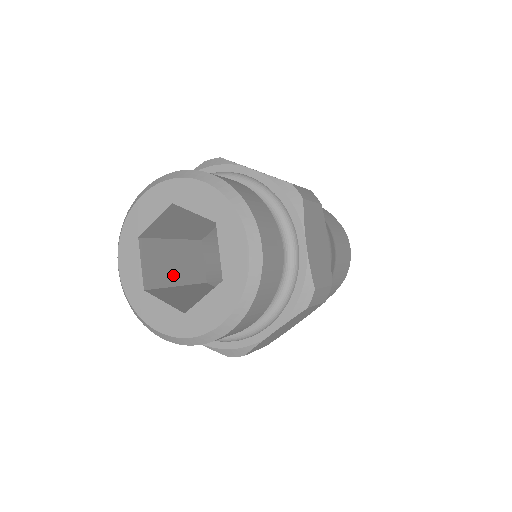
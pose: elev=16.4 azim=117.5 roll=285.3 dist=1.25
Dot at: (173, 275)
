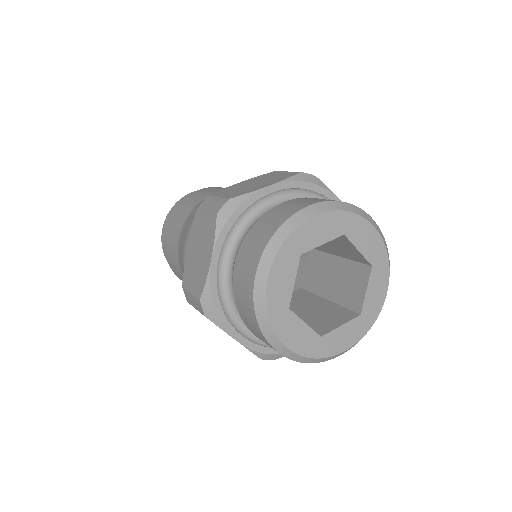
Dot at: occluded
